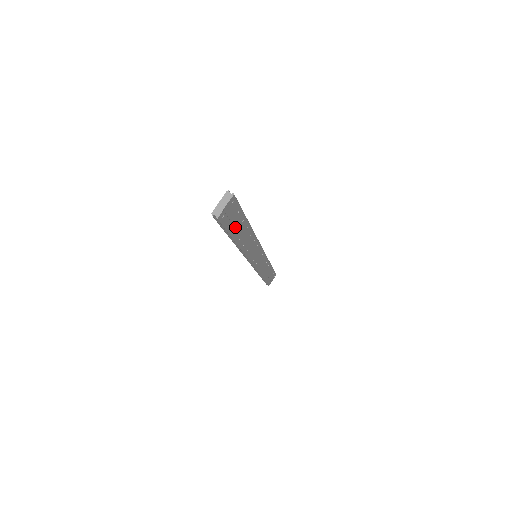
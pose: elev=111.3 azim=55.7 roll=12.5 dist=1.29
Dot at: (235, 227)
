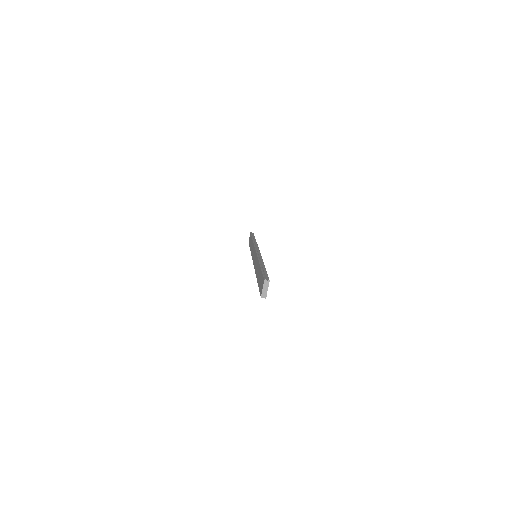
Dot at: occluded
